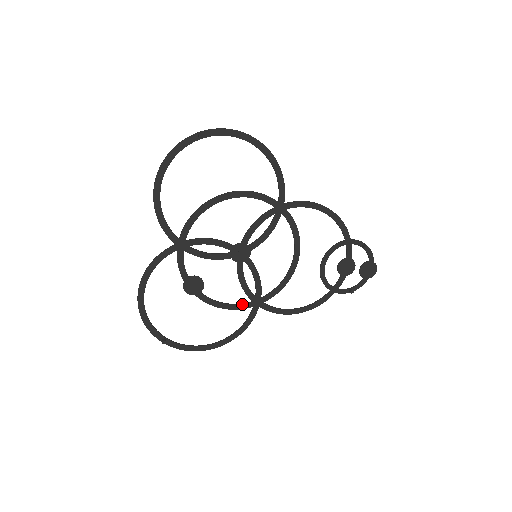
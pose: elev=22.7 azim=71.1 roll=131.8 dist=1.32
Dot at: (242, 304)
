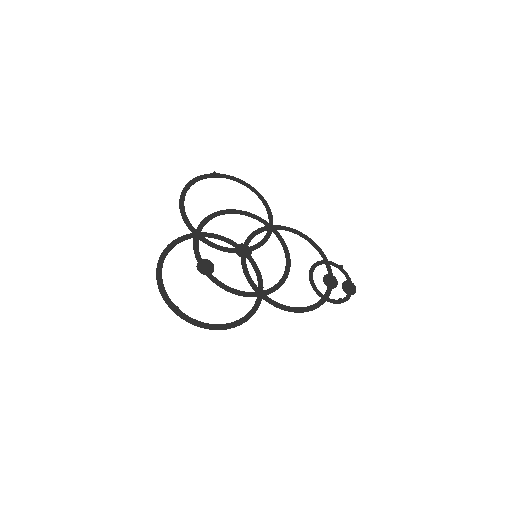
Dot at: (247, 292)
